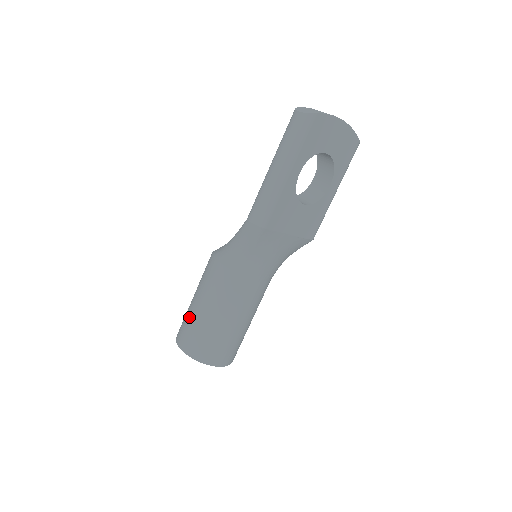
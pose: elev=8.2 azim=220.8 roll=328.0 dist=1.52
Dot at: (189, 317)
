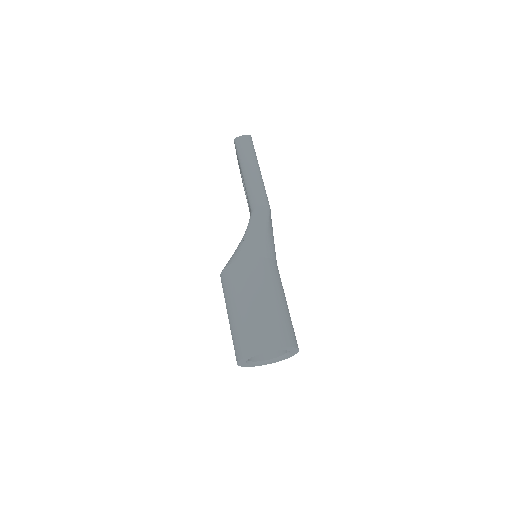
Dot at: (251, 320)
